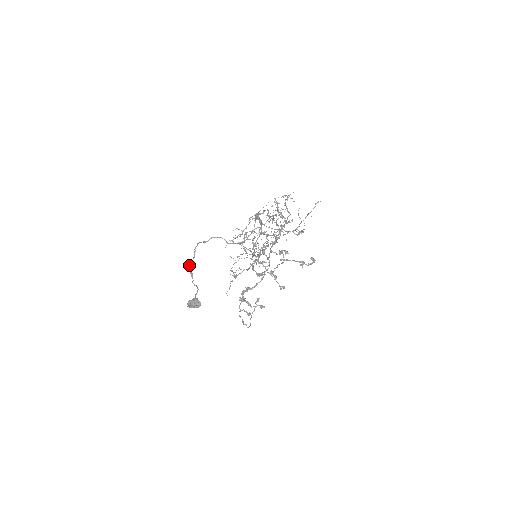
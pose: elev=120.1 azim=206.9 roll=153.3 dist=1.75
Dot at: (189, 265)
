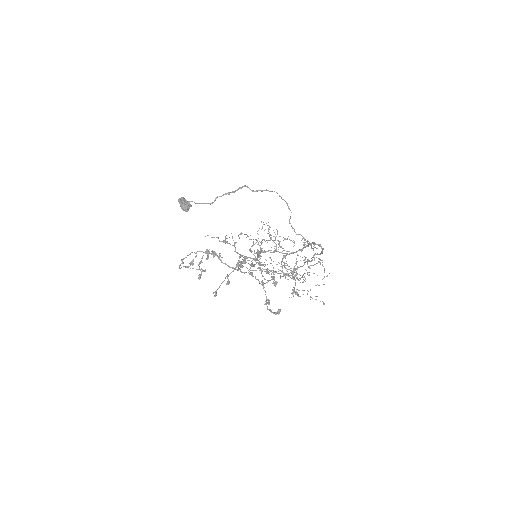
Dot at: (241, 188)
